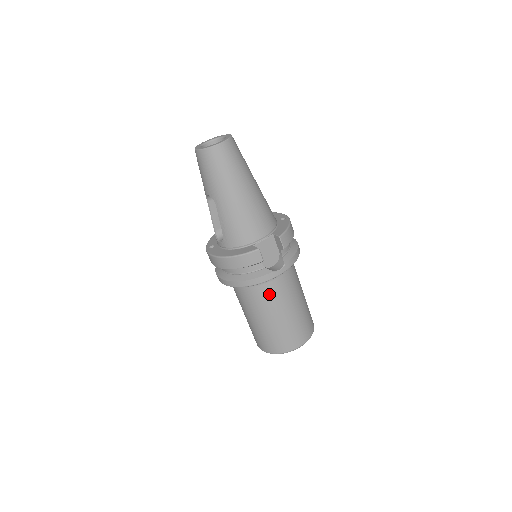
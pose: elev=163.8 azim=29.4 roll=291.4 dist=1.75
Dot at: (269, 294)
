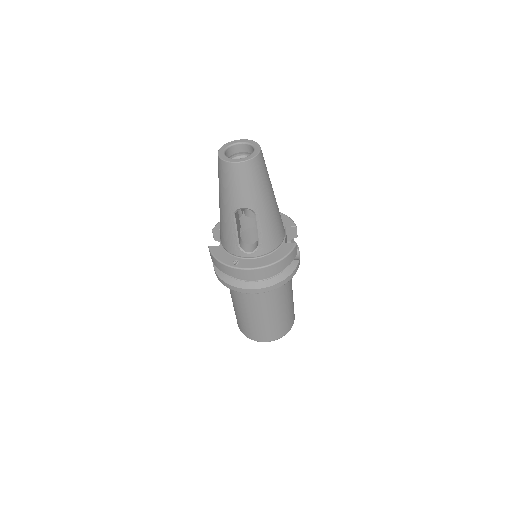
Dot at: (288, 283)
